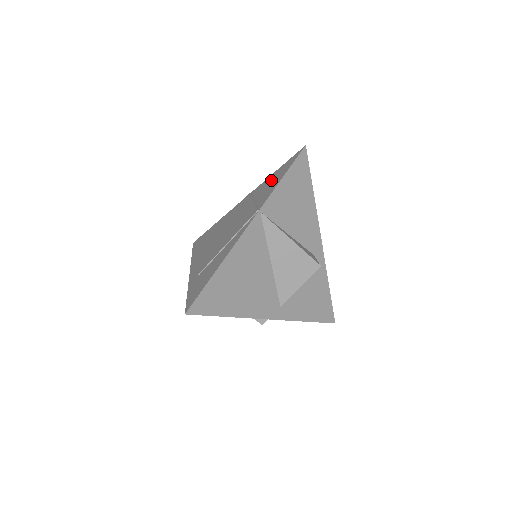
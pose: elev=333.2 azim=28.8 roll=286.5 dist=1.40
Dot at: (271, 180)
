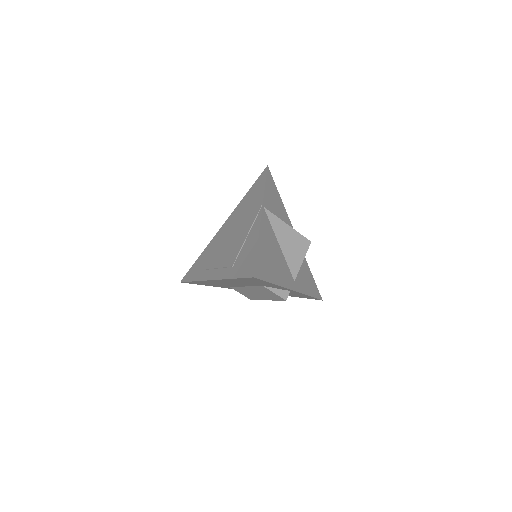
Dot at: (250, 195)
